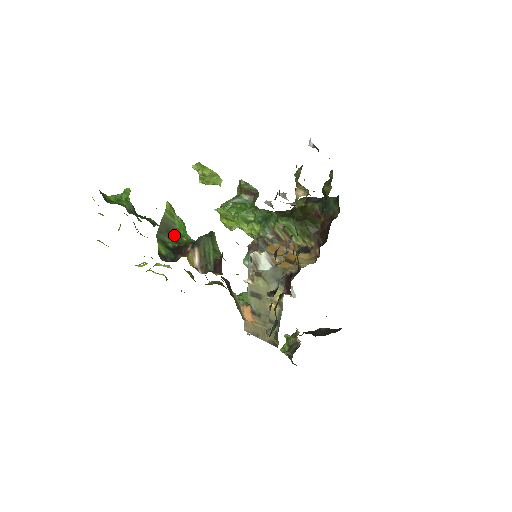
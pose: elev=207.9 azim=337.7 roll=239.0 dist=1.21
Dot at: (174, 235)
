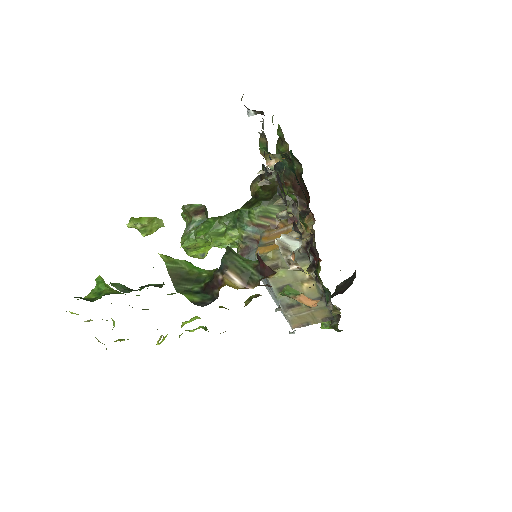
Dot at: (191, 278)
